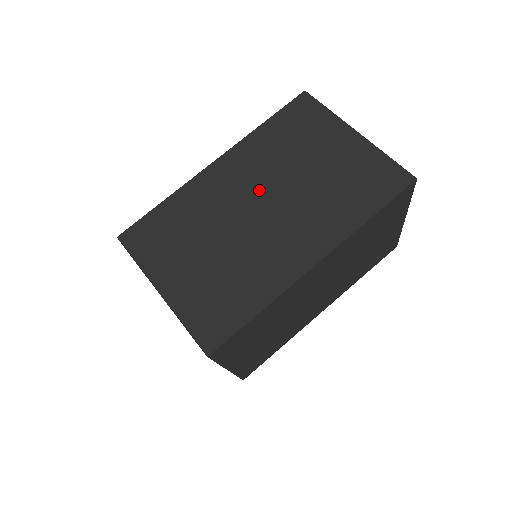
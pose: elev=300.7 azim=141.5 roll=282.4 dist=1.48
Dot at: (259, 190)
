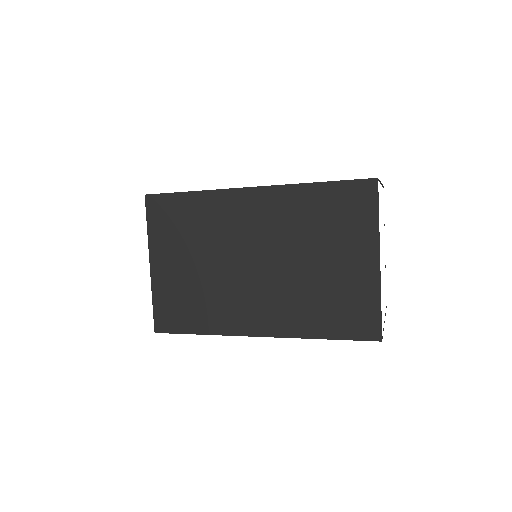
Dot at: occluded
